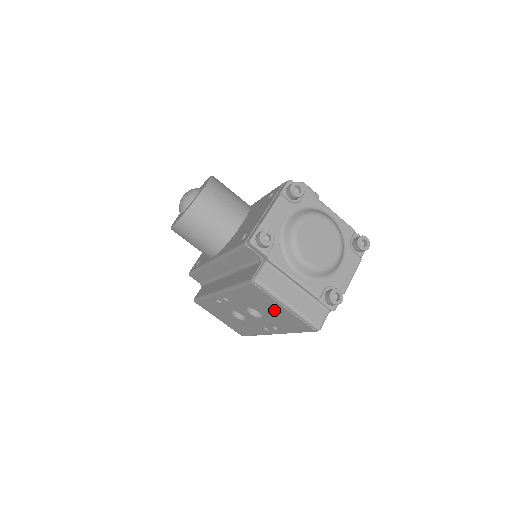
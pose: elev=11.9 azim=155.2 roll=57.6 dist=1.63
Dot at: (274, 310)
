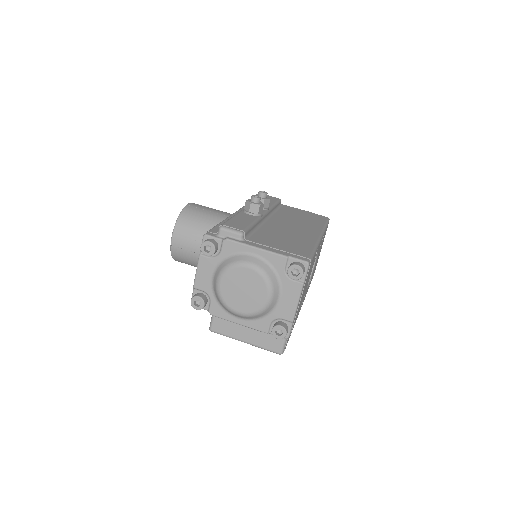
Dot at: occluded
